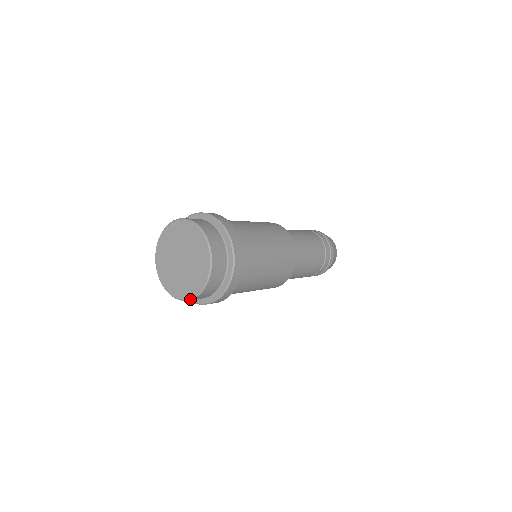
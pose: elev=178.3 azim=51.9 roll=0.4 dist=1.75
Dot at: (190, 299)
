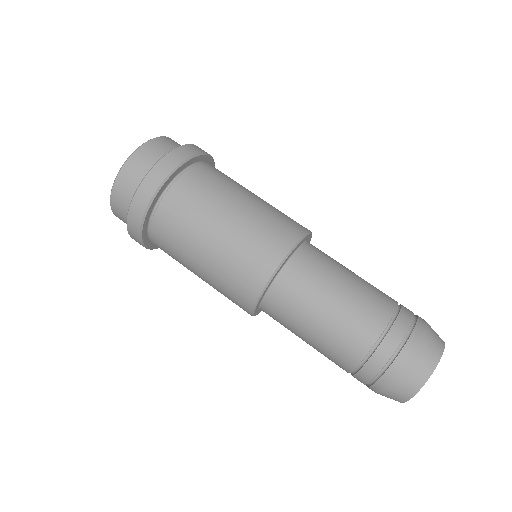
Dot at: (110, 202)
